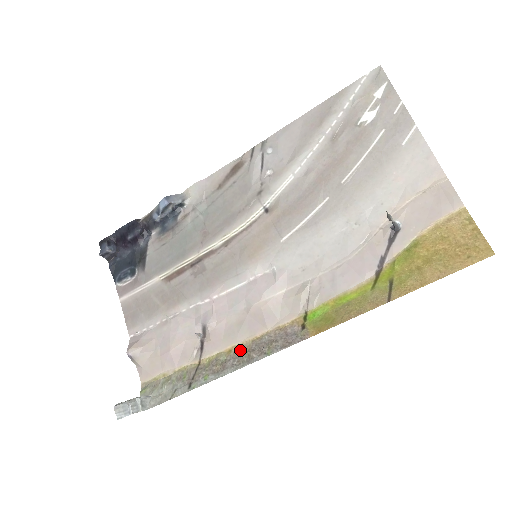
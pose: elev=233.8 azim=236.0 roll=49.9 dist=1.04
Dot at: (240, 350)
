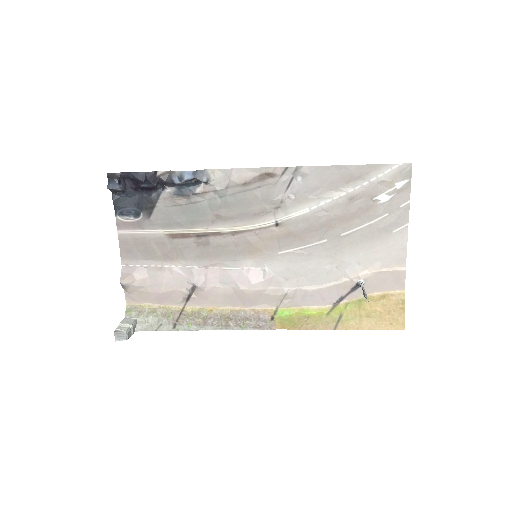
Dot at: (220, 314)
